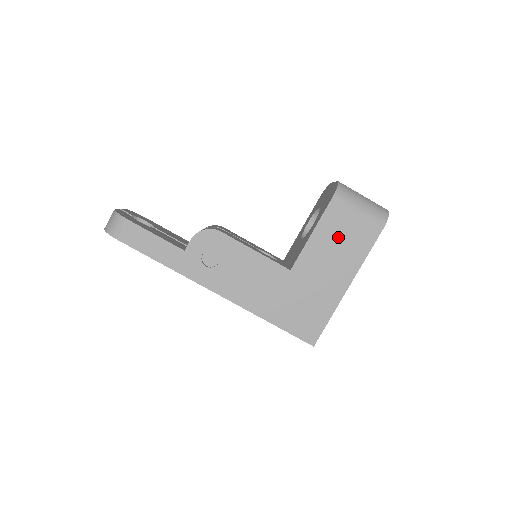
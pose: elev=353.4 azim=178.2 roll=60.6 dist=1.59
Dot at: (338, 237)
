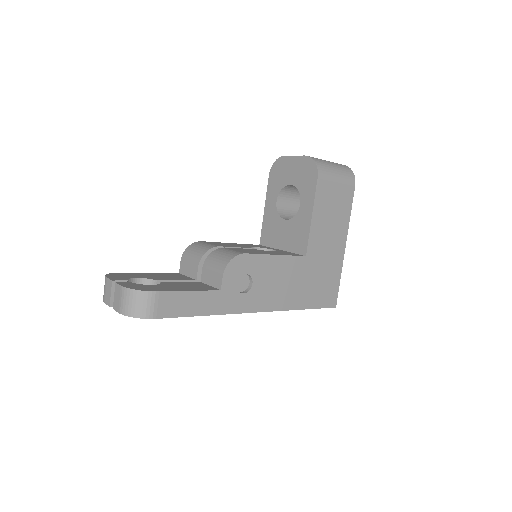
Dot at: (330, 208)
